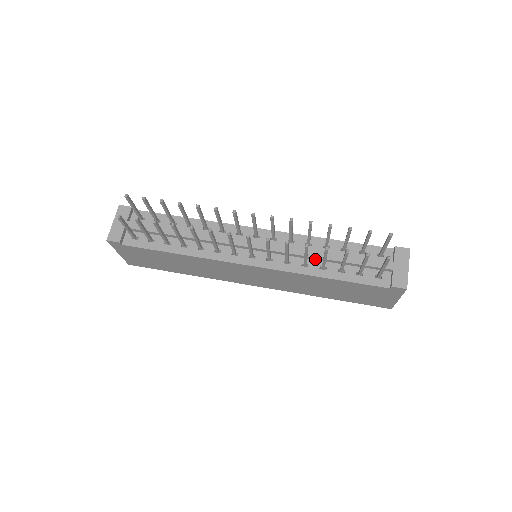
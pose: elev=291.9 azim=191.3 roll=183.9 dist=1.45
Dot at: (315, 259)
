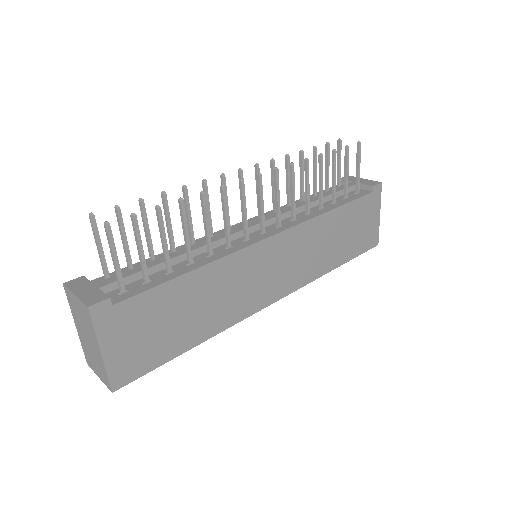
Dot at: occluded
